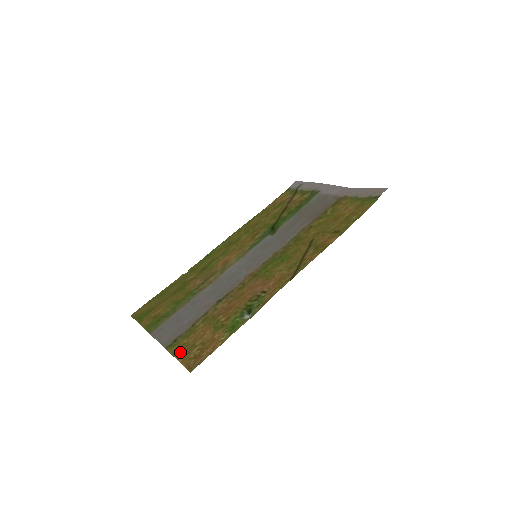
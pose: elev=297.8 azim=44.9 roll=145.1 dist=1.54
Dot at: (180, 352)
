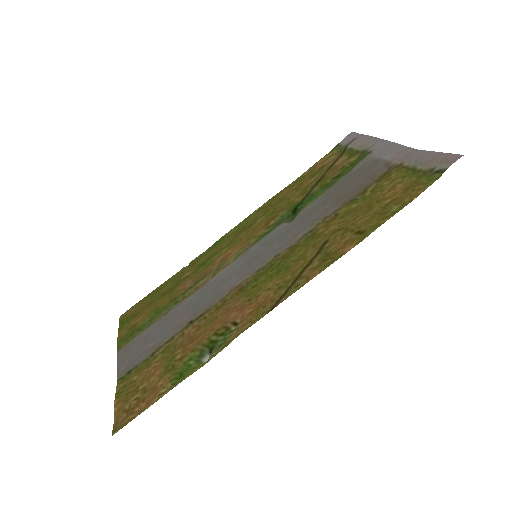
Dot at: (122, 395)
